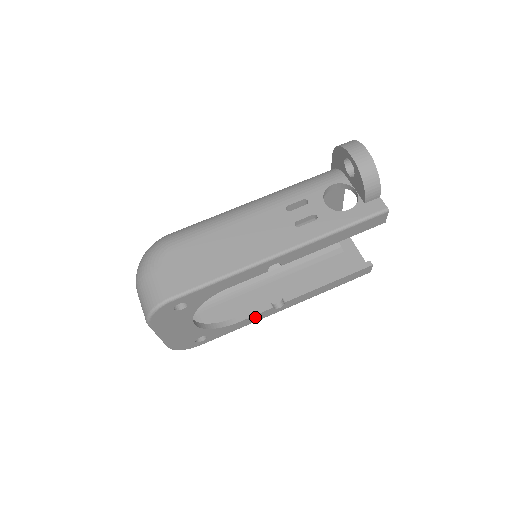
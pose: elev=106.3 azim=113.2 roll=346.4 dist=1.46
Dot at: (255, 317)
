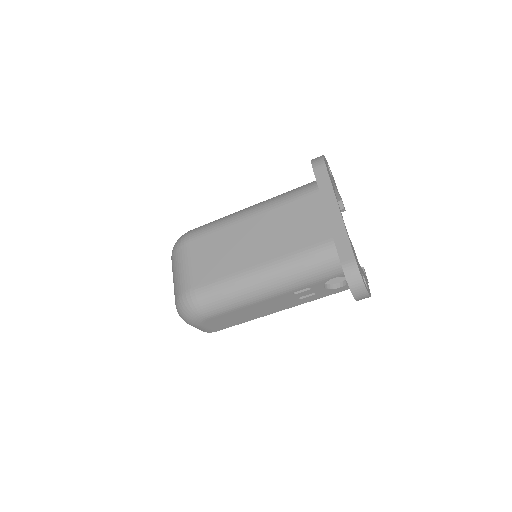
Dot at: occluded
